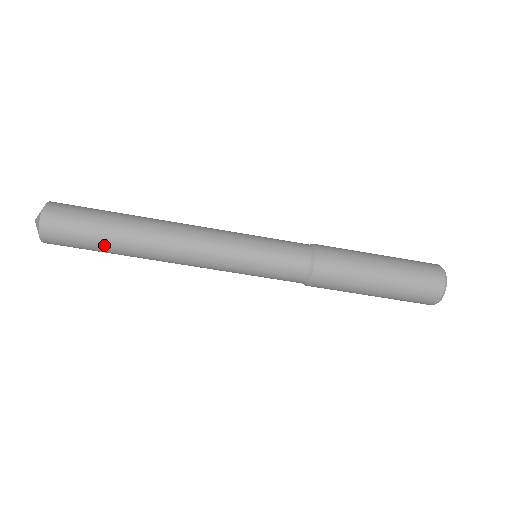
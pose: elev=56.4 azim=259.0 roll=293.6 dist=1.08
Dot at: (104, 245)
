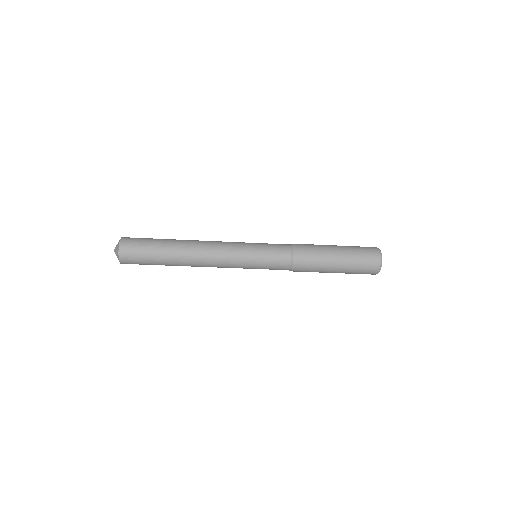
Dot at: (160, 261)
